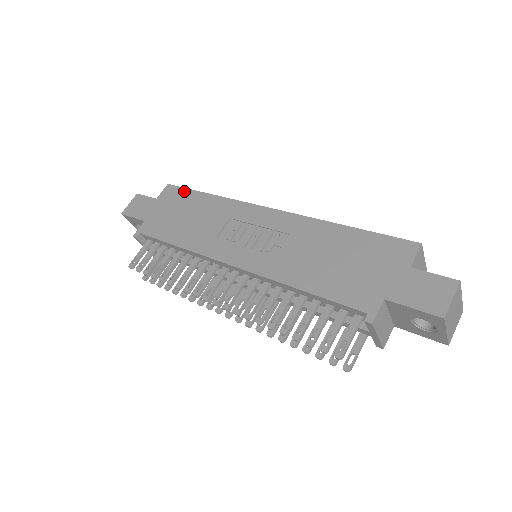
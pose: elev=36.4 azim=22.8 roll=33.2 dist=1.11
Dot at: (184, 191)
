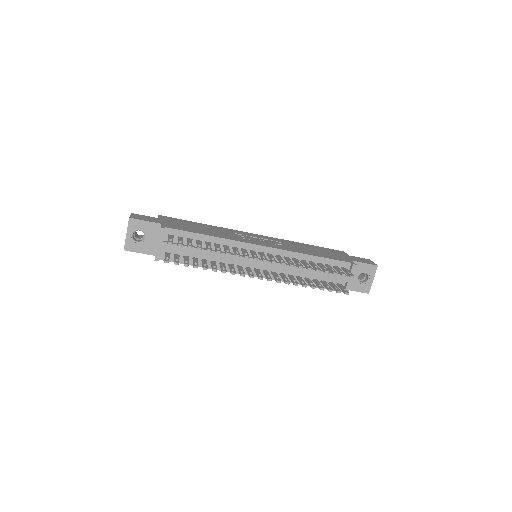
Dot at: (180, 219)
